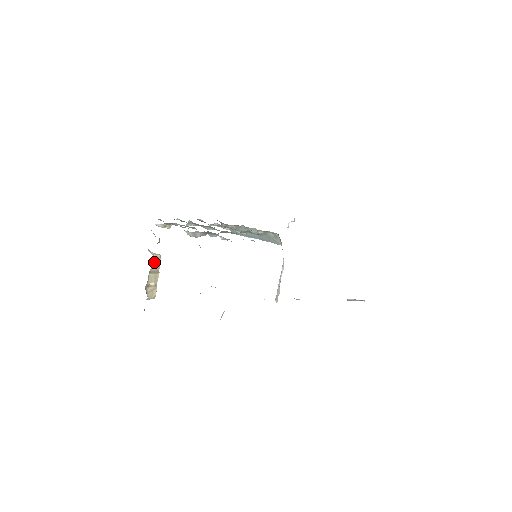
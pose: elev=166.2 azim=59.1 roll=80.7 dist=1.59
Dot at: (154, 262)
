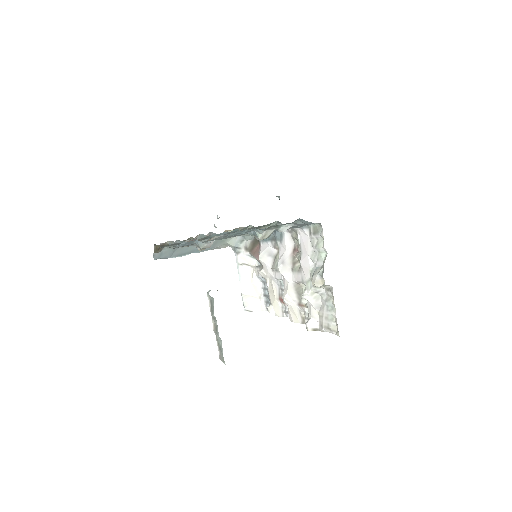
Dot at: occluded
